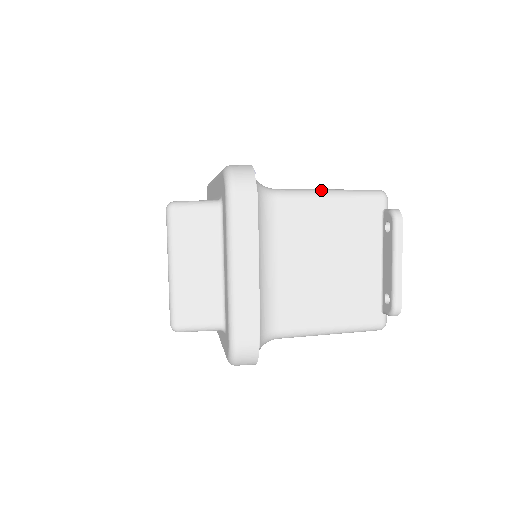
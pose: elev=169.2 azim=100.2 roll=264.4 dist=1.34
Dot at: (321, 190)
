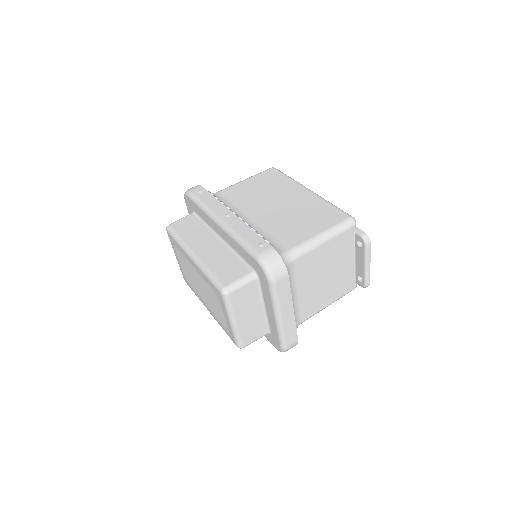
Dot at: (317, 238)
